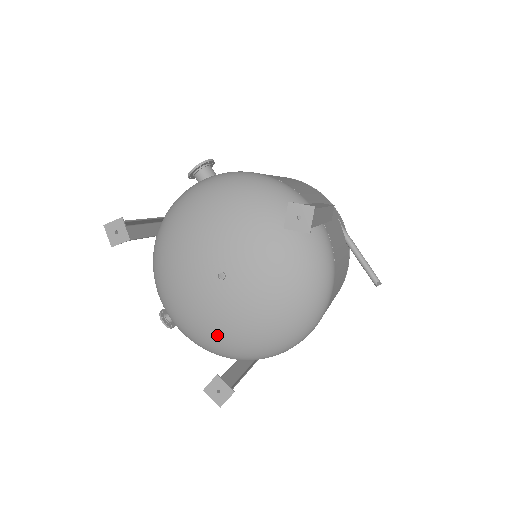
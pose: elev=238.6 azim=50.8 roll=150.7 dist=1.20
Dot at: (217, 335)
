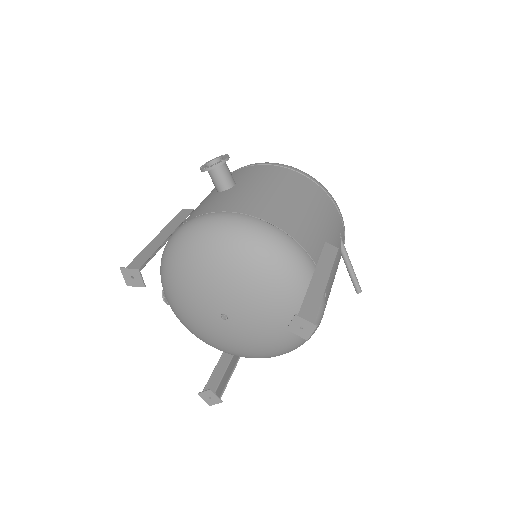
Dot at: (213, 344)
